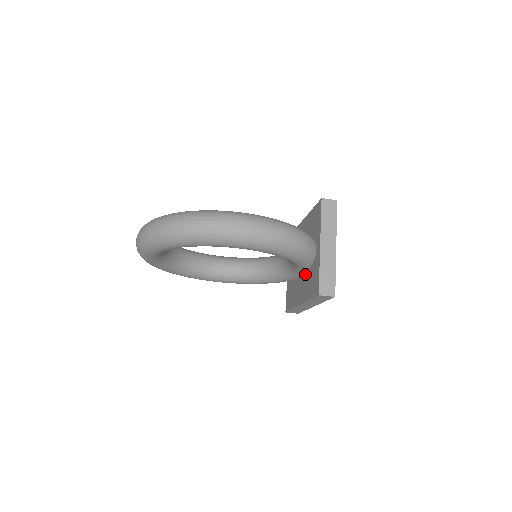
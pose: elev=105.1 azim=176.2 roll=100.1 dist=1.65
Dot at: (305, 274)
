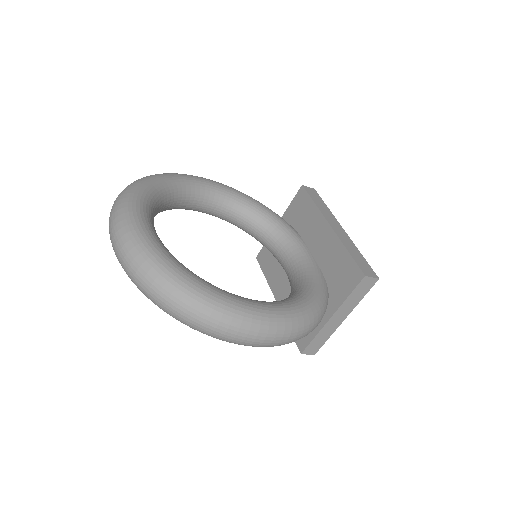
Dot at: occluded
